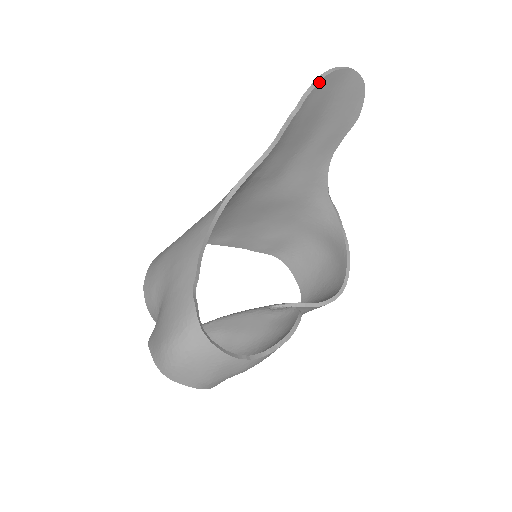
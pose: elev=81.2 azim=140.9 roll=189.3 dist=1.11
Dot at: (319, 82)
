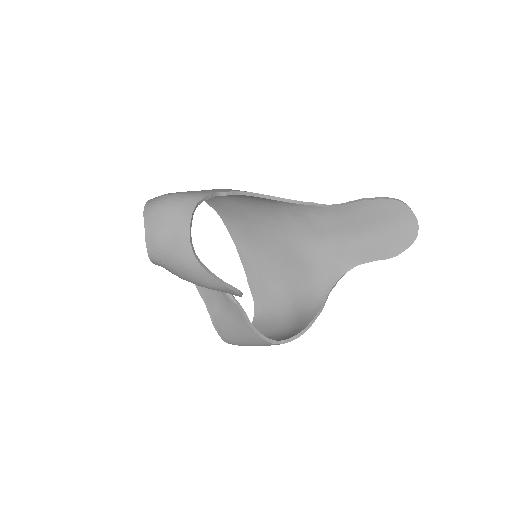
Dot at: (395, 200)
